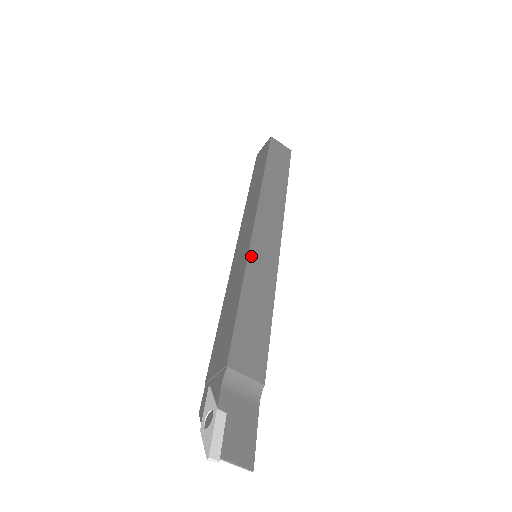
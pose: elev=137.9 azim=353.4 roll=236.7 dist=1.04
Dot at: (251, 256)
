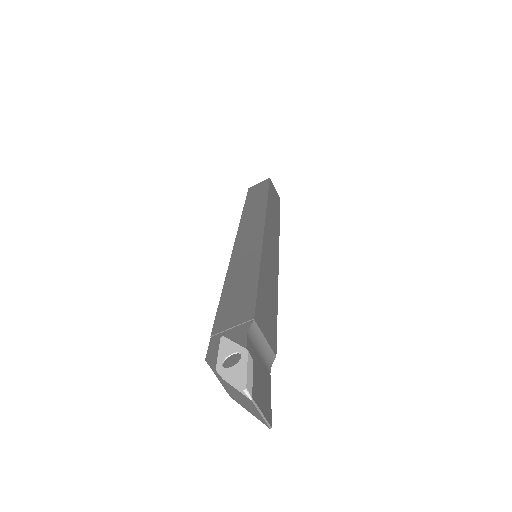
Dot at: (264, 248)
